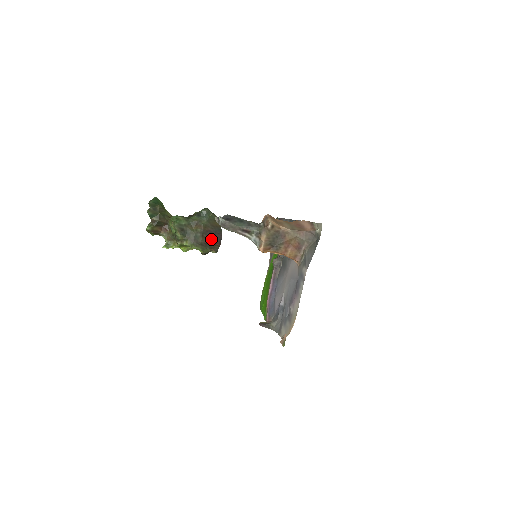
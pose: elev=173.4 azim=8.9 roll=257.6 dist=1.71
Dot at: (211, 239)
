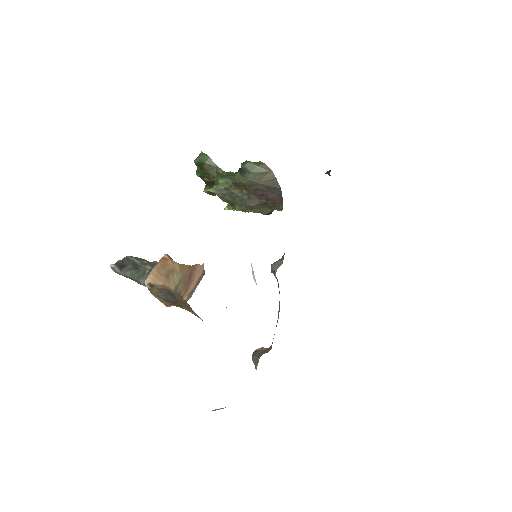
Dot at: (265, 198)
